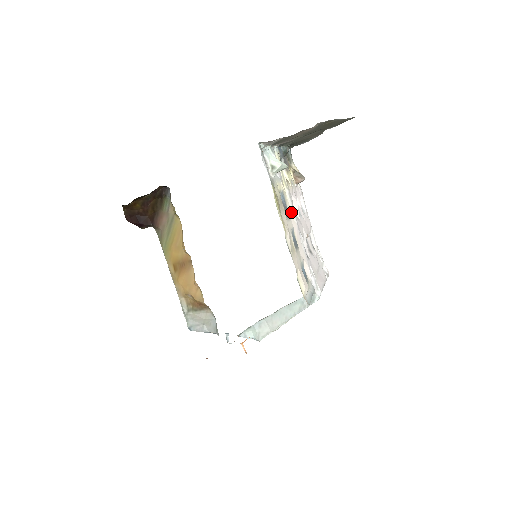
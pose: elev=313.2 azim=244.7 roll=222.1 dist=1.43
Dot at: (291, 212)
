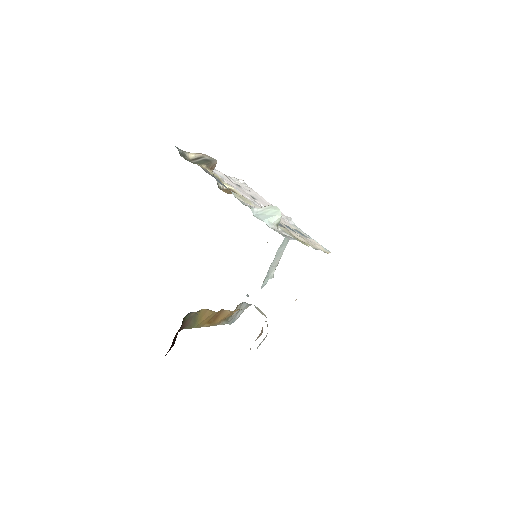
Dot at: occluded
